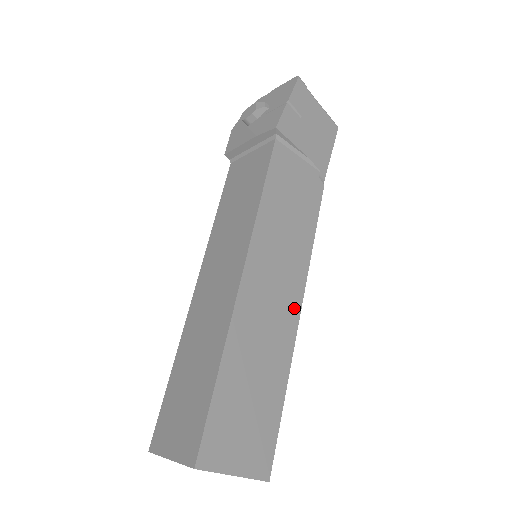
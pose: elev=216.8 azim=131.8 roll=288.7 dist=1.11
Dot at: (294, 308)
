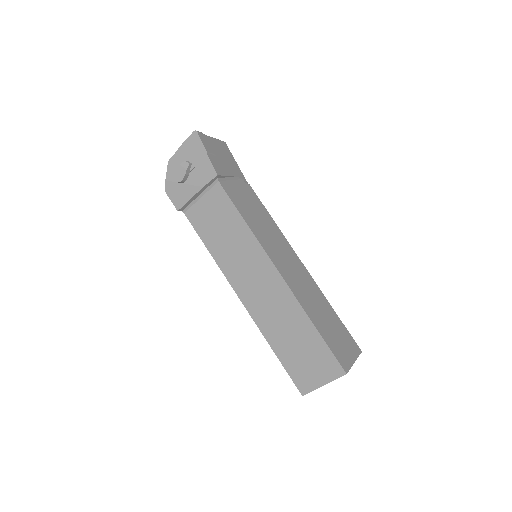
Dot at: (301, 266)
